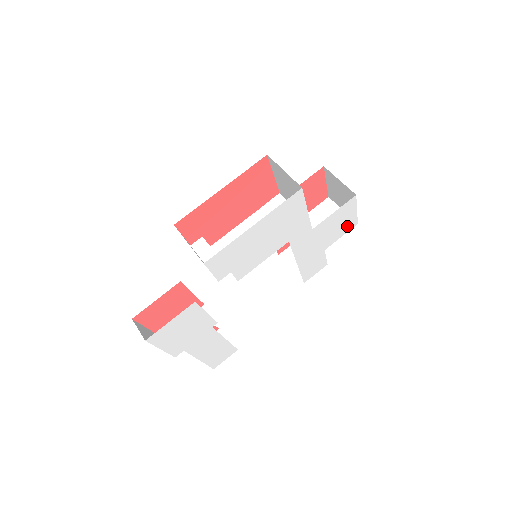
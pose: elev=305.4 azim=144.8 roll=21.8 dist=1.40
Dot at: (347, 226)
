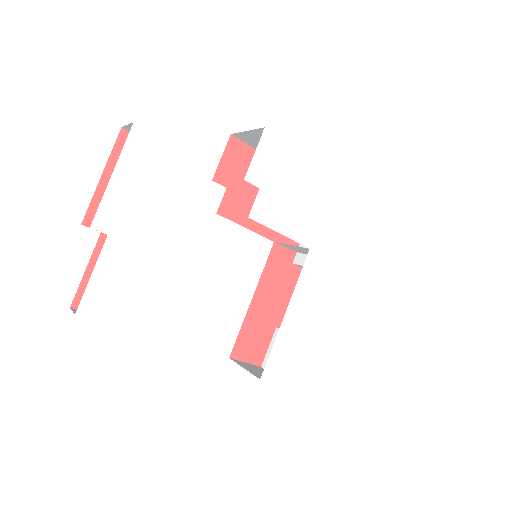
Dot at: (343, 339)
